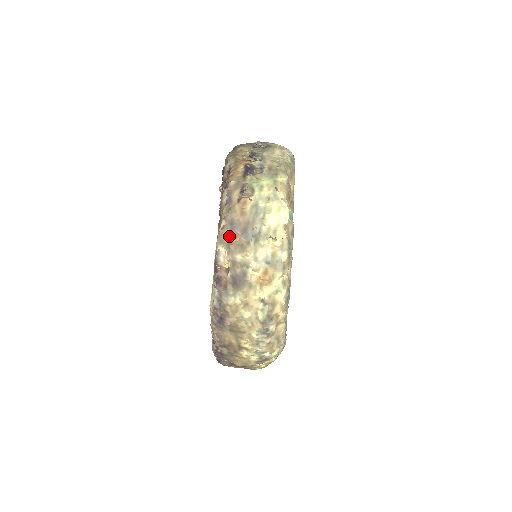
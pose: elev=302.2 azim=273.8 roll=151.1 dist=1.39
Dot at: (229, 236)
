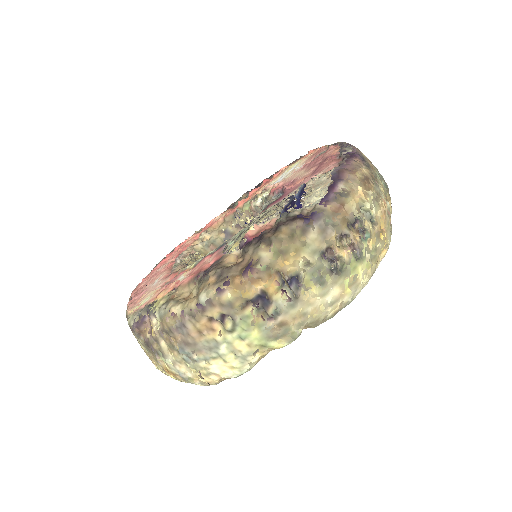
Dot at: (170, 329)
